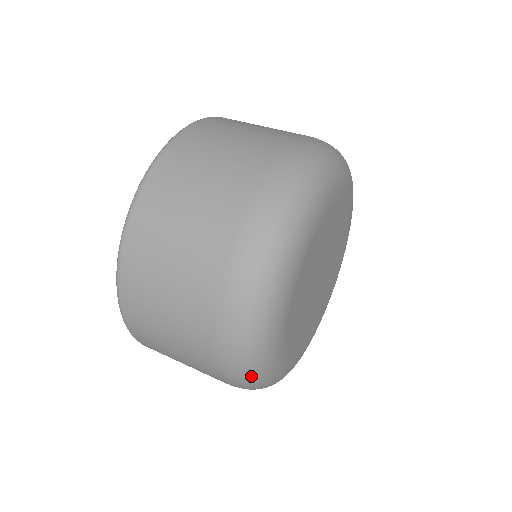
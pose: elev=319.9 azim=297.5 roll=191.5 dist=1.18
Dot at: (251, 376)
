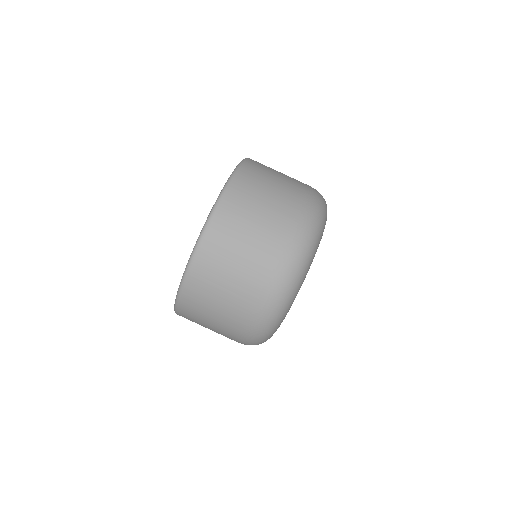
Dot at: occluded
